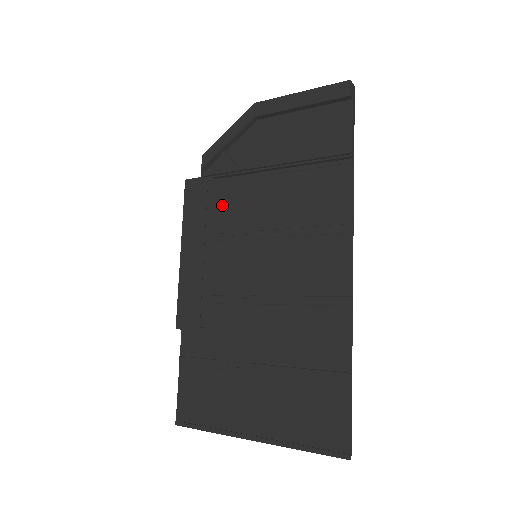
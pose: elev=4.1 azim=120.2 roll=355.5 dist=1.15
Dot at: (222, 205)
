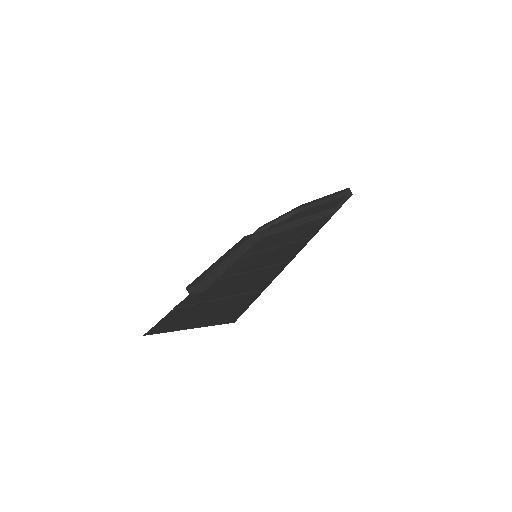
Dot at: (256, 245)
